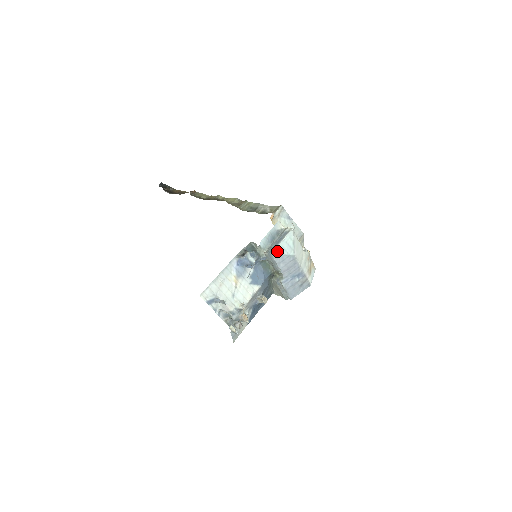
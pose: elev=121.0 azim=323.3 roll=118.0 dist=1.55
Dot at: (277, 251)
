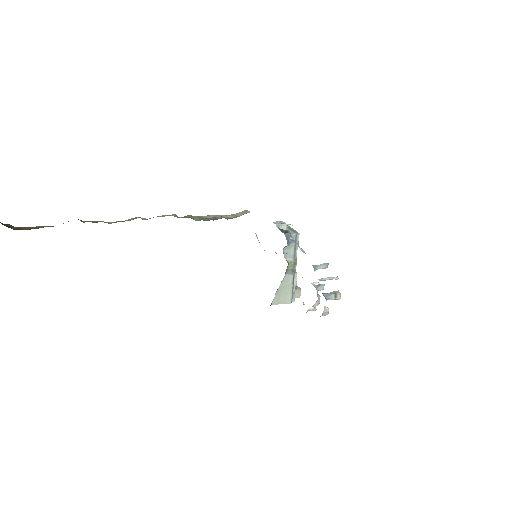
Dot at: occluded
